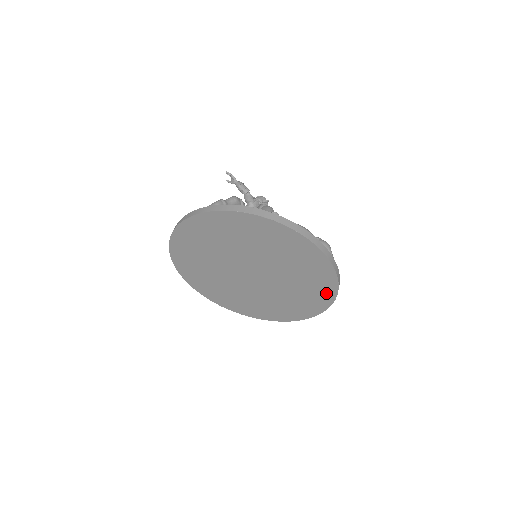
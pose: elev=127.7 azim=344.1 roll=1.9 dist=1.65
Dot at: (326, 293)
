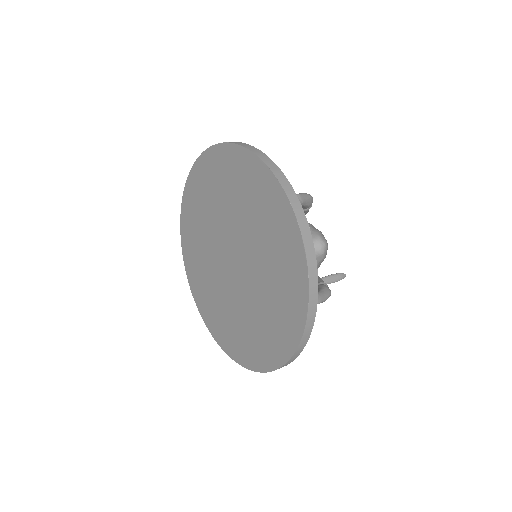
Dot at: (296, 262)
